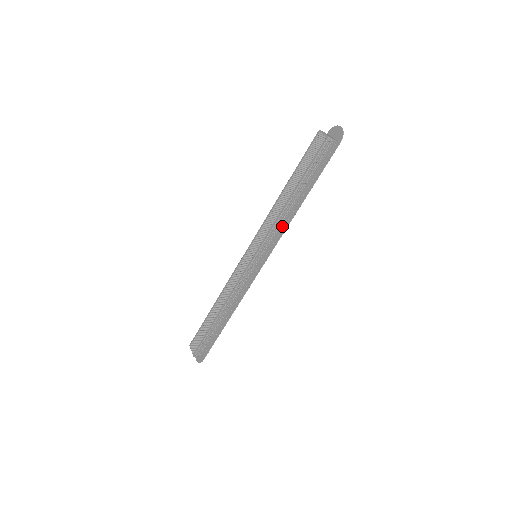
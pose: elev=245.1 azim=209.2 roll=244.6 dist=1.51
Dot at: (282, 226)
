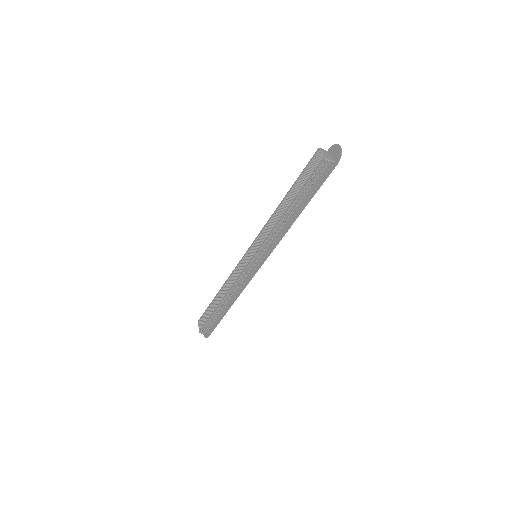
Dot at: (280, 234)
